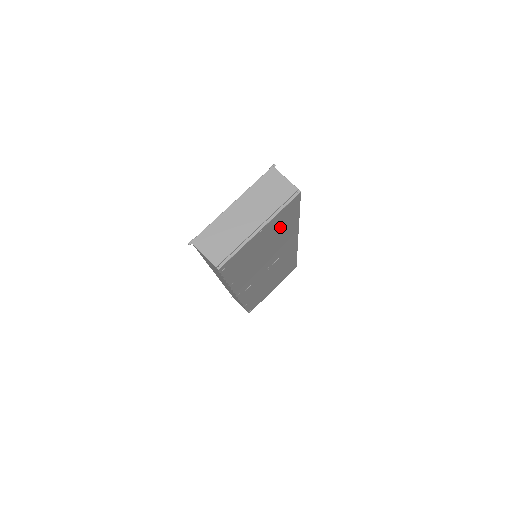
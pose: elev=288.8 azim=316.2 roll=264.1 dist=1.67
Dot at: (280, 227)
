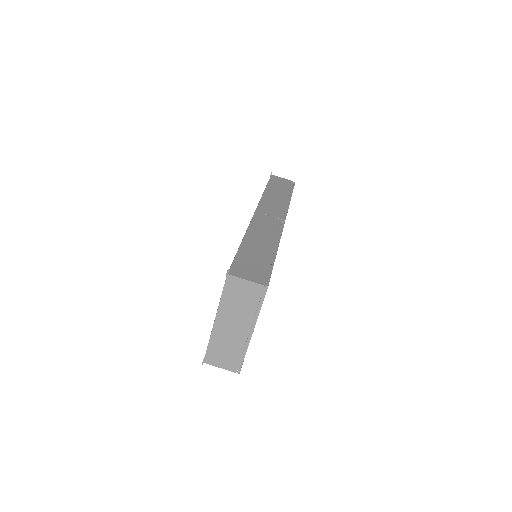
Dot at: occluded
